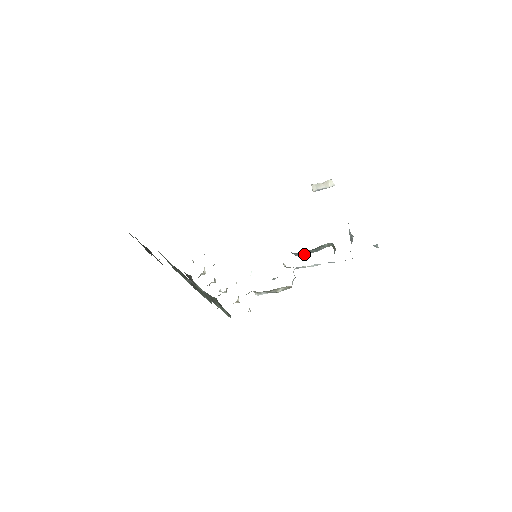
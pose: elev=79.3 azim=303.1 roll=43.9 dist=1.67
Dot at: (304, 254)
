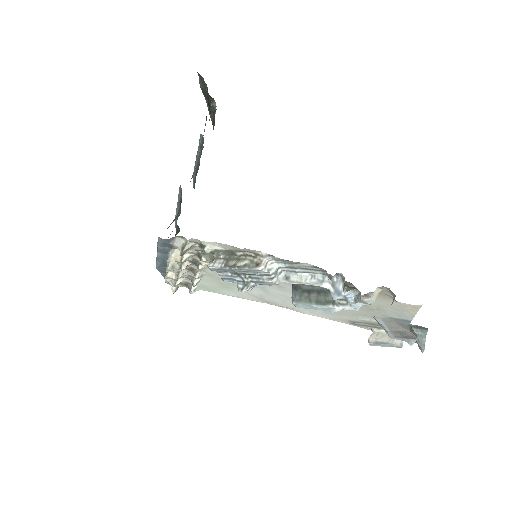
Dot at: (305, 303)
